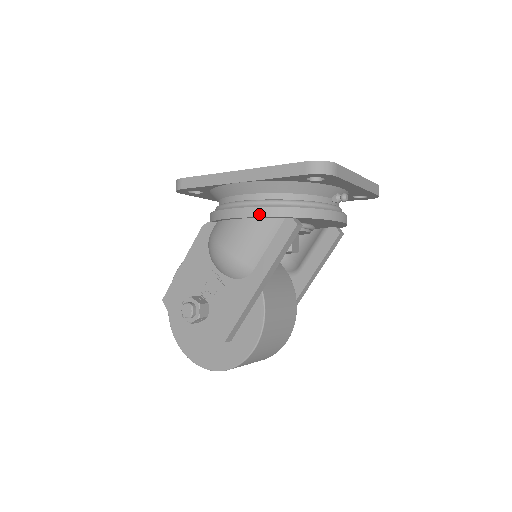
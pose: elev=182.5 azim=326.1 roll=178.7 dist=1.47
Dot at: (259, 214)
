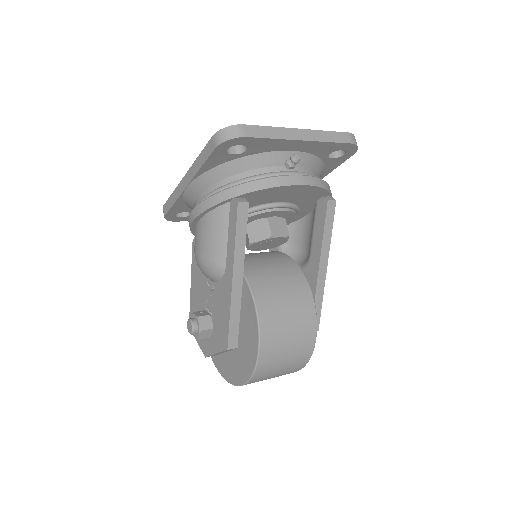
Dot at: (205, 207)
